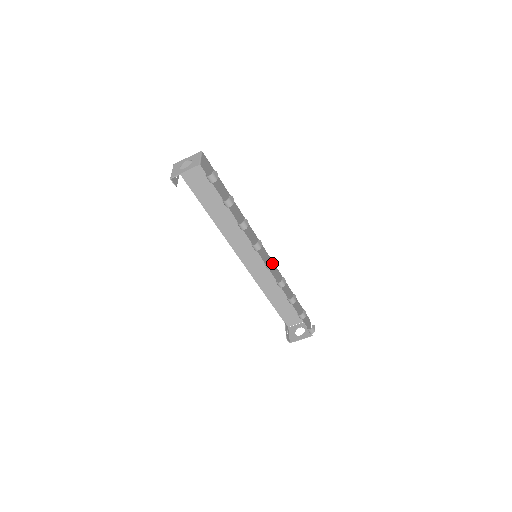
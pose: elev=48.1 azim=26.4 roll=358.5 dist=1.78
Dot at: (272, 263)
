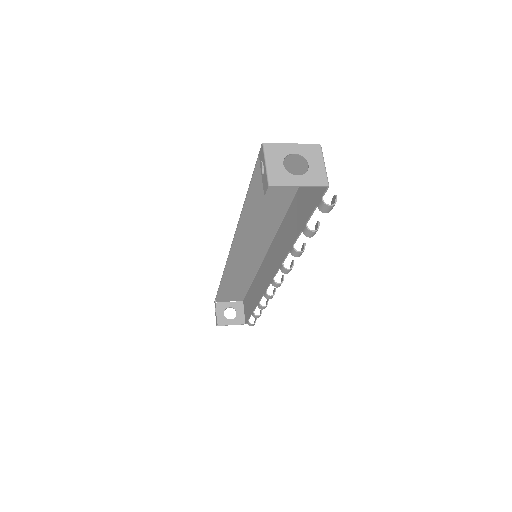
Dot at: (282, 280)
